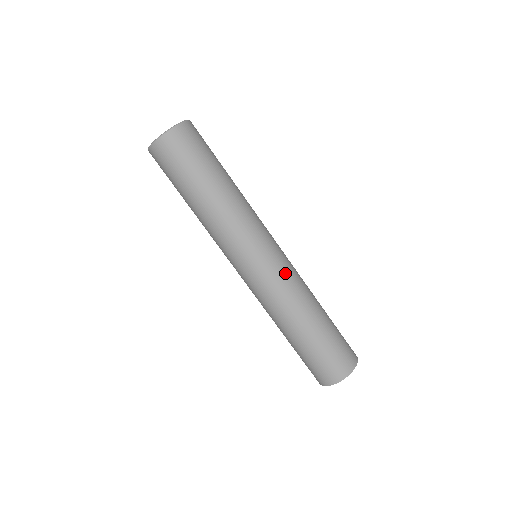
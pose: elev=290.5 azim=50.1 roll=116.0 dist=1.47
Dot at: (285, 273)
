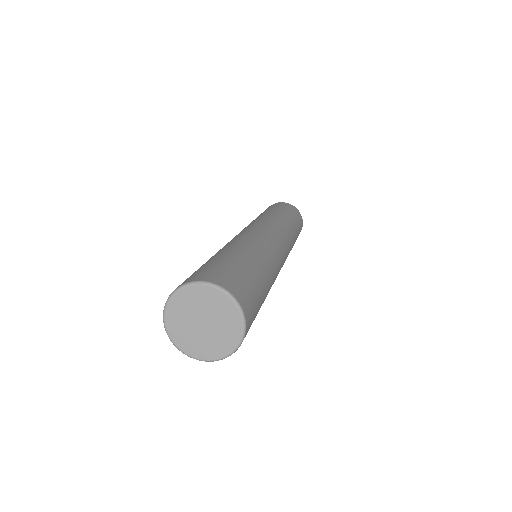
Dot at: occluded
